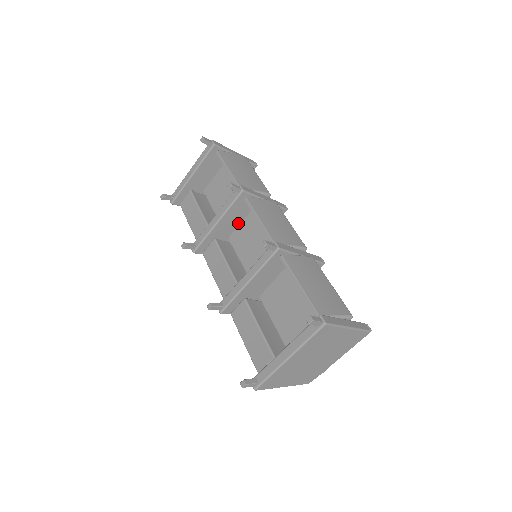
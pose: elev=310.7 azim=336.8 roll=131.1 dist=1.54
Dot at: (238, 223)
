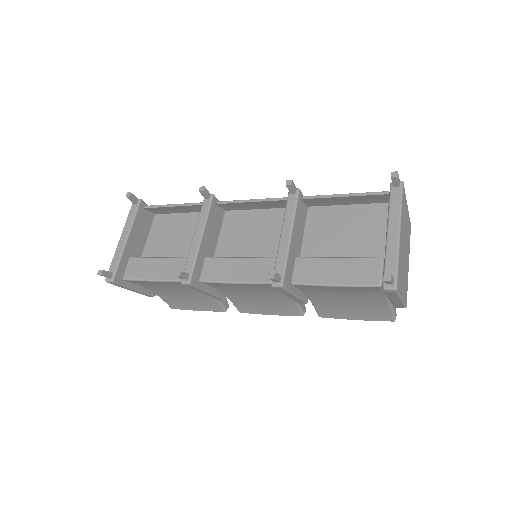
Dot at: (216, 241)
